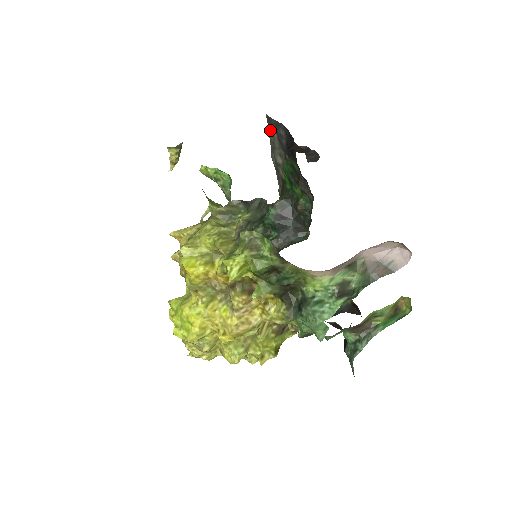
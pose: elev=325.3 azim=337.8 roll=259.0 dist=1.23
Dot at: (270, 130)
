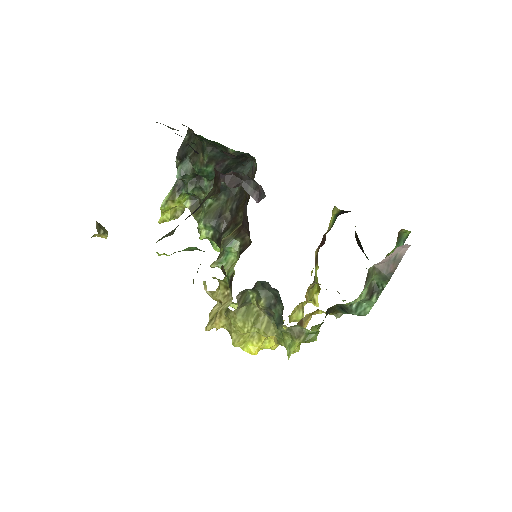
Dot at: occluded
